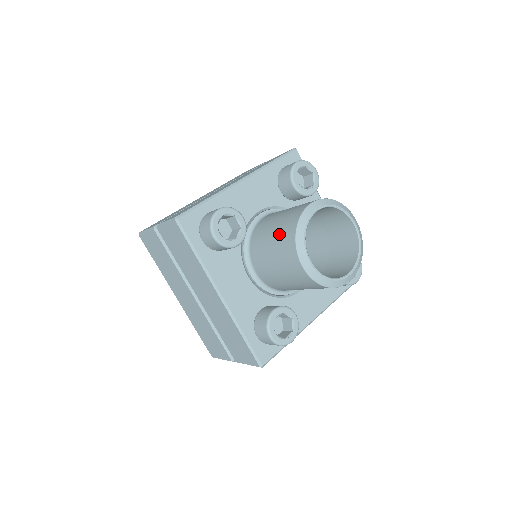
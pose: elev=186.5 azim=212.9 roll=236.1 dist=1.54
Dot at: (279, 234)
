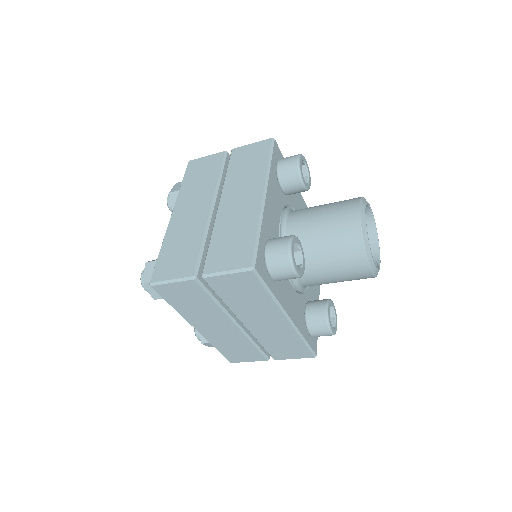
Dot at: (337, 246)
